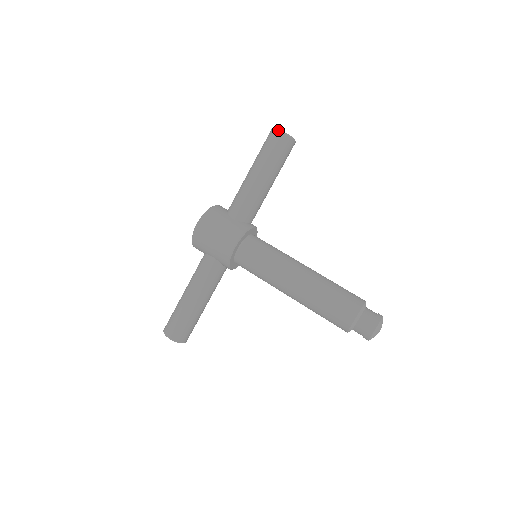
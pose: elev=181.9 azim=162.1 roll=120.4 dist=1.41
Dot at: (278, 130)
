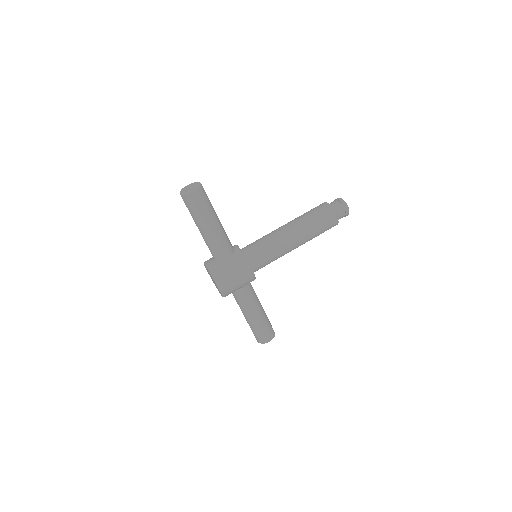
Dot at: (191, 192)
